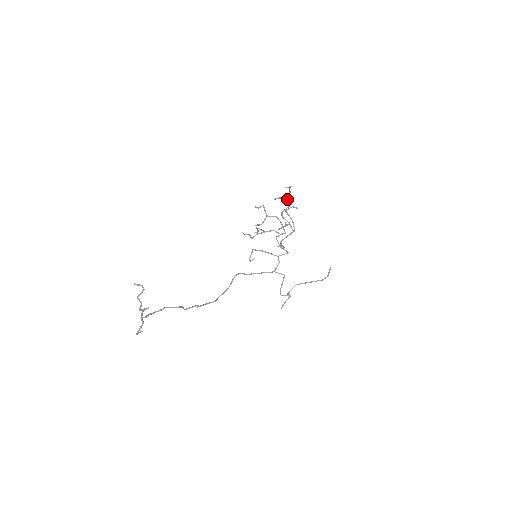
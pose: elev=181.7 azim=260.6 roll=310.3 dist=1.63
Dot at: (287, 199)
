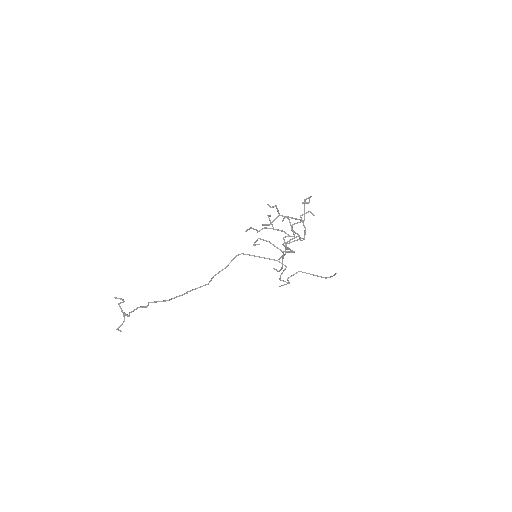
Dot at: (304, 207)
